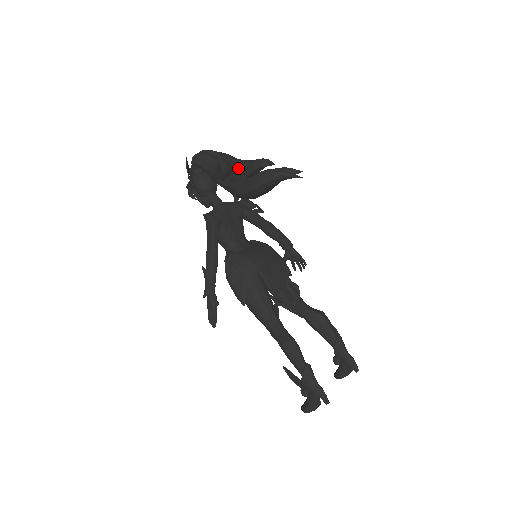
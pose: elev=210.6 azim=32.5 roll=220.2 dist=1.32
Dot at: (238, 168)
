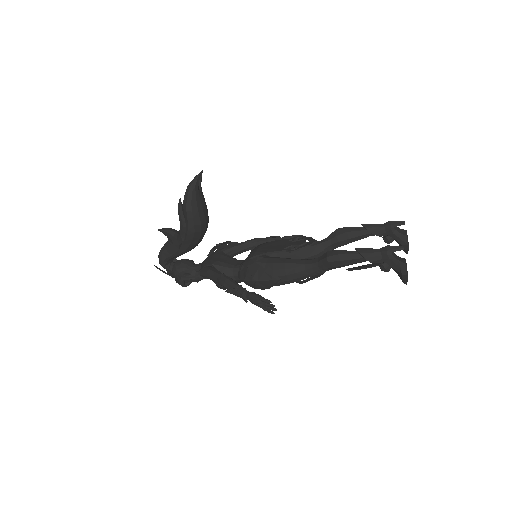
Dot at: occluded
